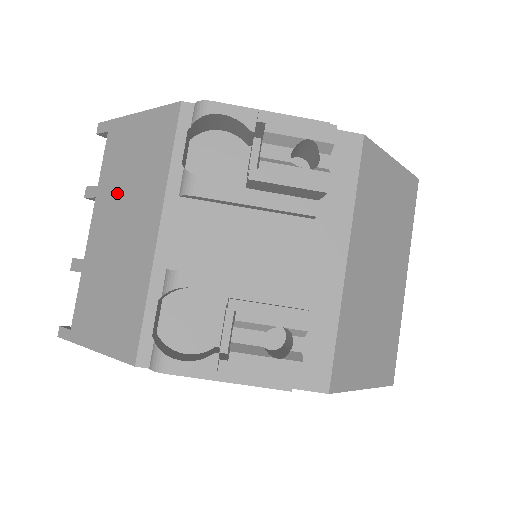
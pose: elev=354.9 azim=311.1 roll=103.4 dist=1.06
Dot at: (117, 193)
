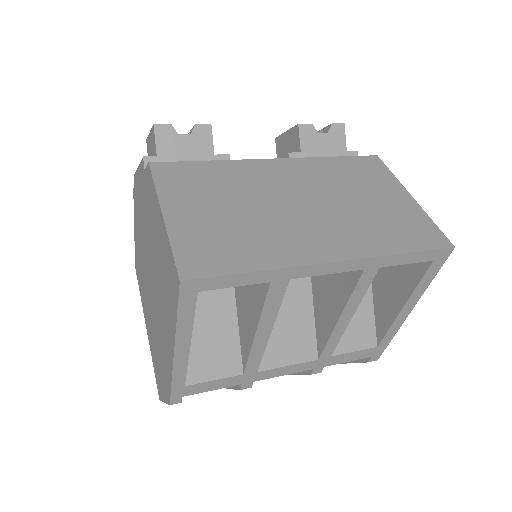
Dot at: occluded
